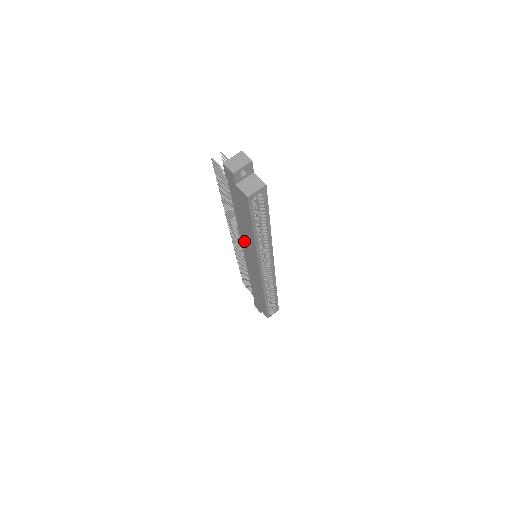
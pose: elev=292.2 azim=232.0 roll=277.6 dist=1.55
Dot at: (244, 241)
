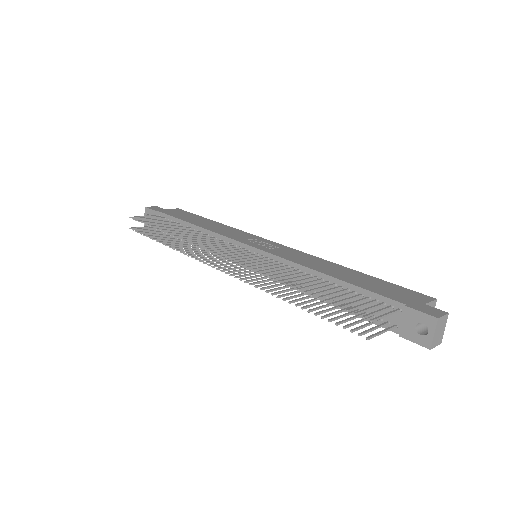
Dot at: occluded
